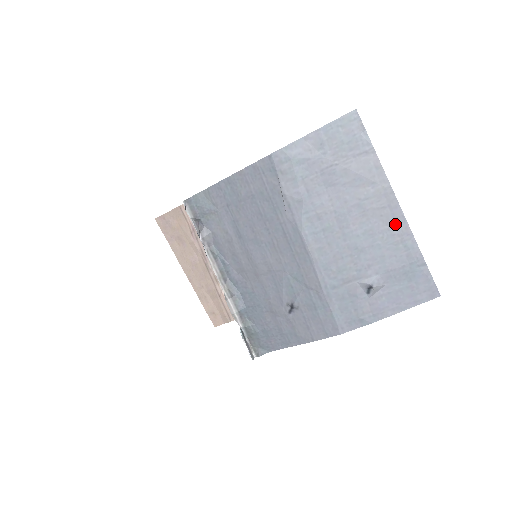
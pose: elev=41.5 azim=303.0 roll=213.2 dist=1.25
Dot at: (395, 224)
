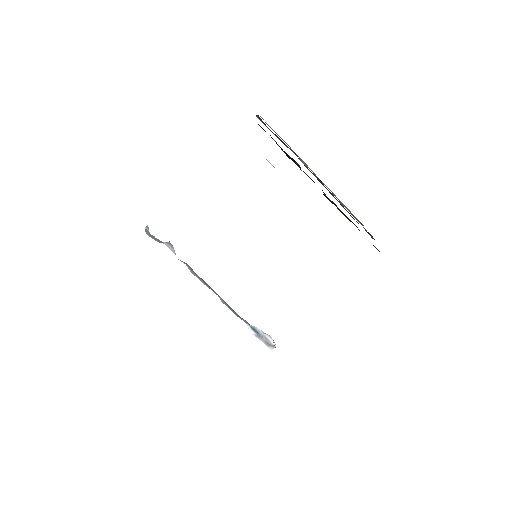
Dot at: occluded
